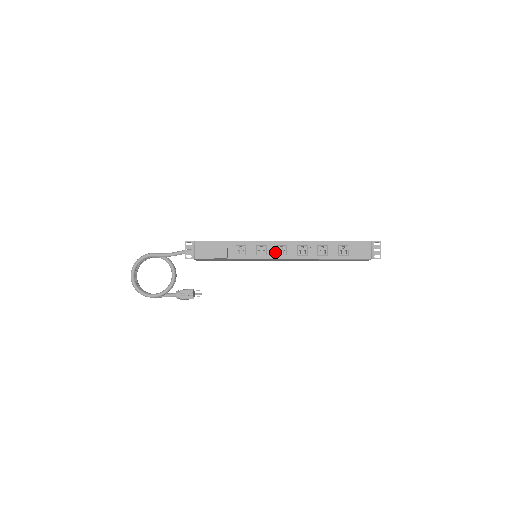
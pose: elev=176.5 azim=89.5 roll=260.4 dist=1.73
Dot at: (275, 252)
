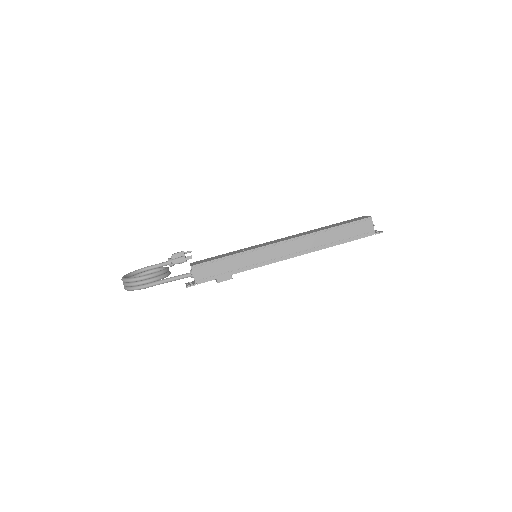
Dot at: occluded
